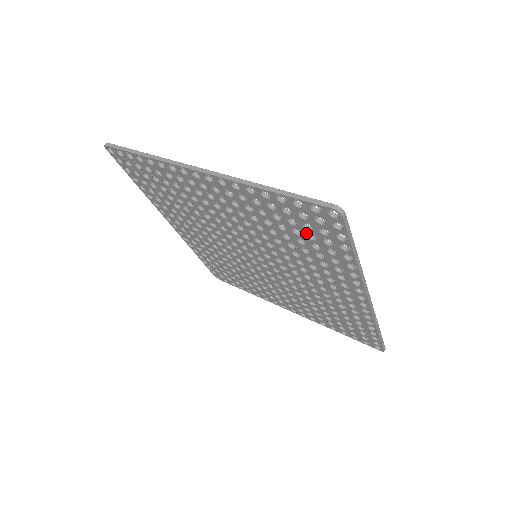
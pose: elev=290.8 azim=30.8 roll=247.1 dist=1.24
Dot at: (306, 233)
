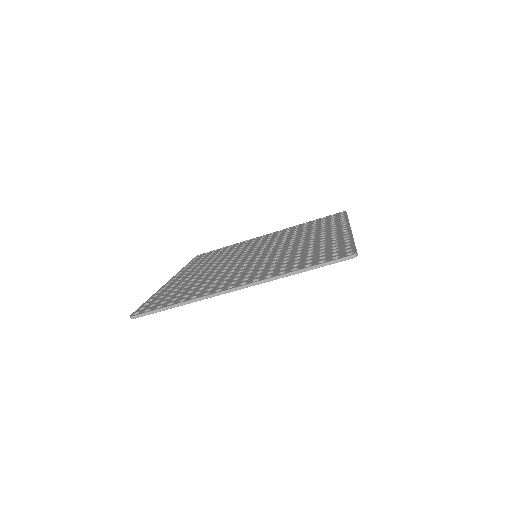
Dot at: occluded
